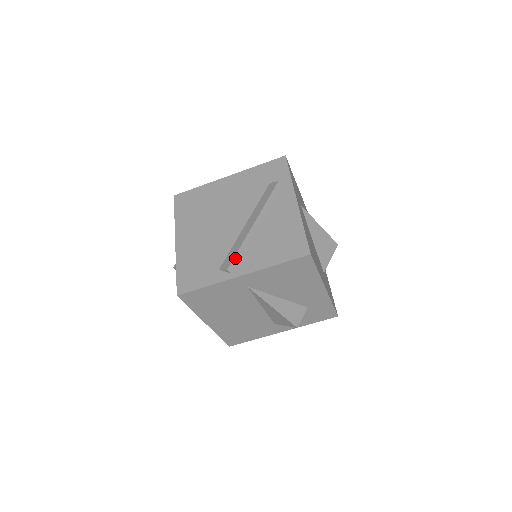
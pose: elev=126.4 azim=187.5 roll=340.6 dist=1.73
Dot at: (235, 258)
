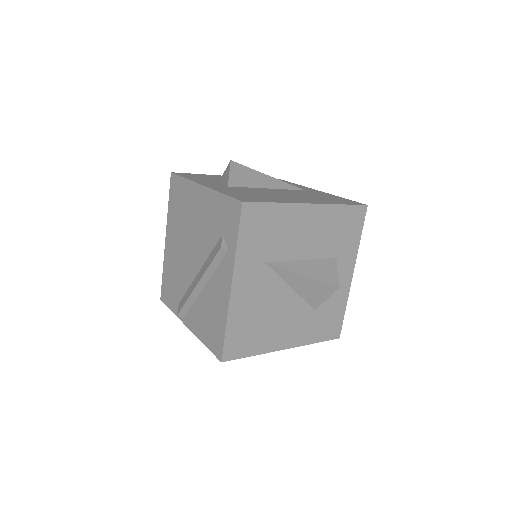
Dot at: (183, 308)
